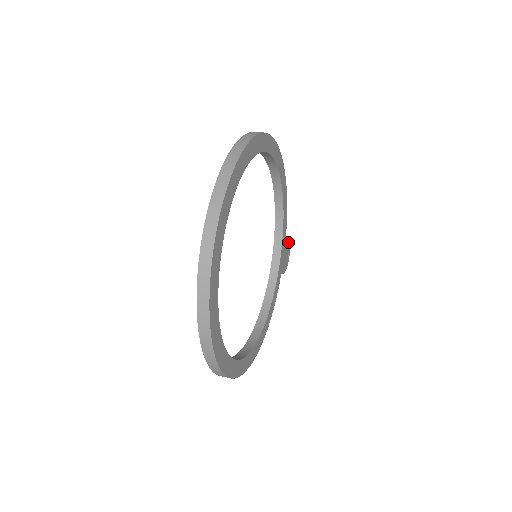
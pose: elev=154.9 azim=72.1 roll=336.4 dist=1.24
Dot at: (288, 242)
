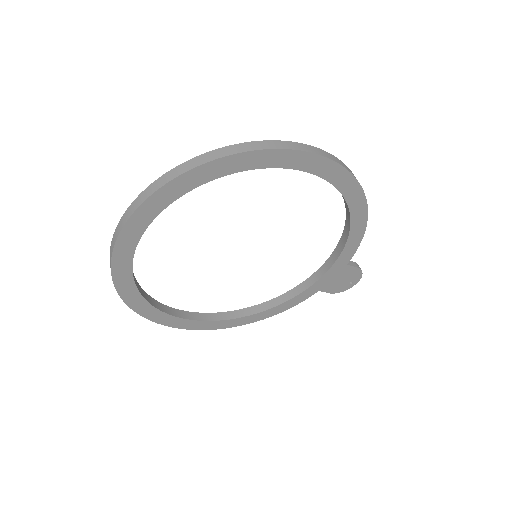
Dot at: (357, 271)
